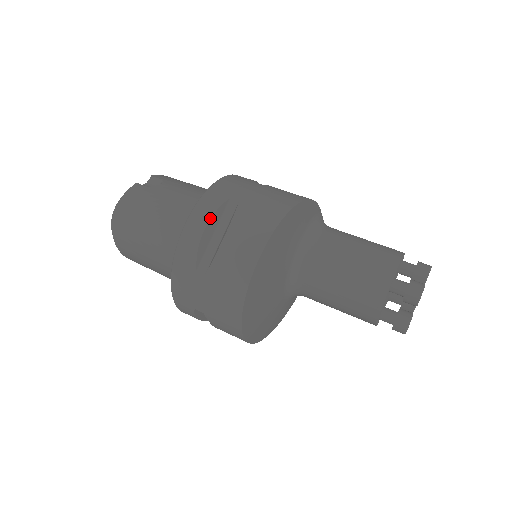
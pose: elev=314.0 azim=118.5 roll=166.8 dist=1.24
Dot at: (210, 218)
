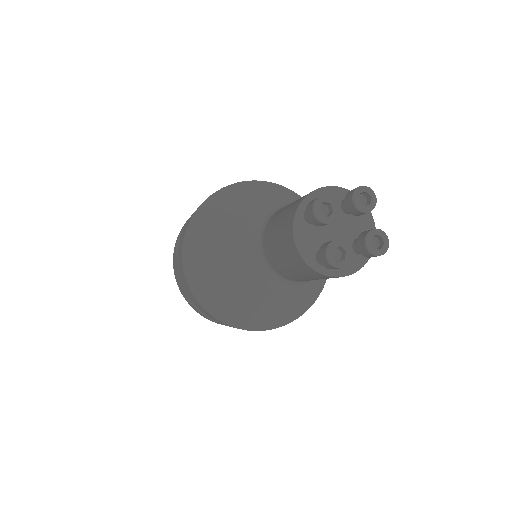
Dot at: occluded
